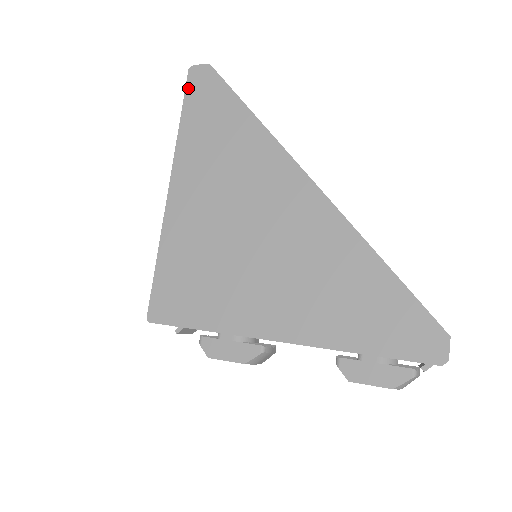
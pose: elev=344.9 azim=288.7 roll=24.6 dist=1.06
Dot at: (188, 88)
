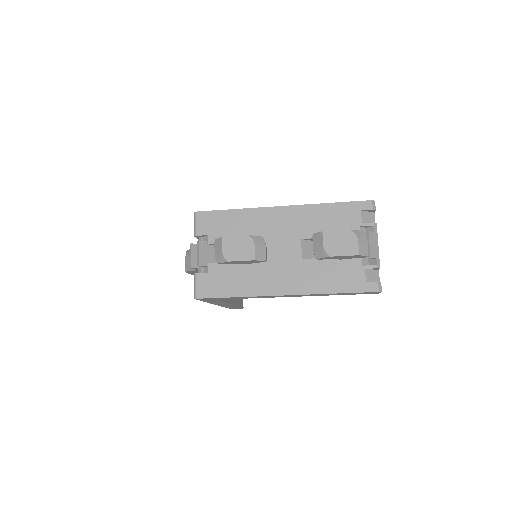
Dot at: occluded
